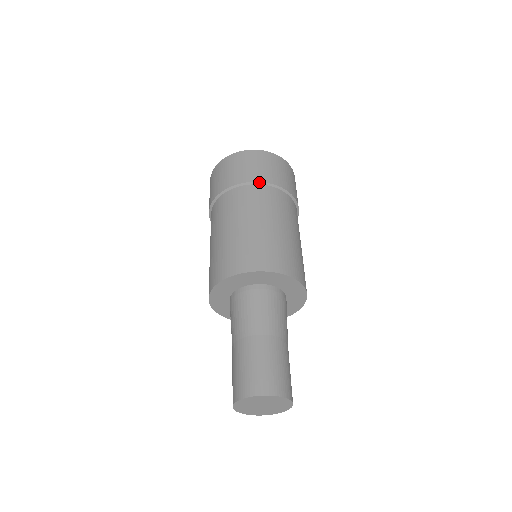
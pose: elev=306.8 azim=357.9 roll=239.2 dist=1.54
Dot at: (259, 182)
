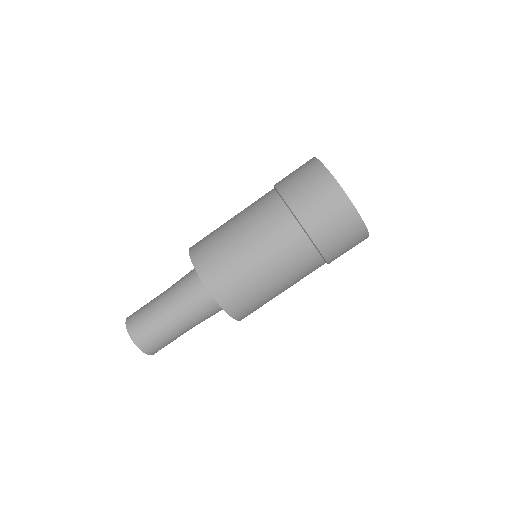
Dot at: (285, 201)
